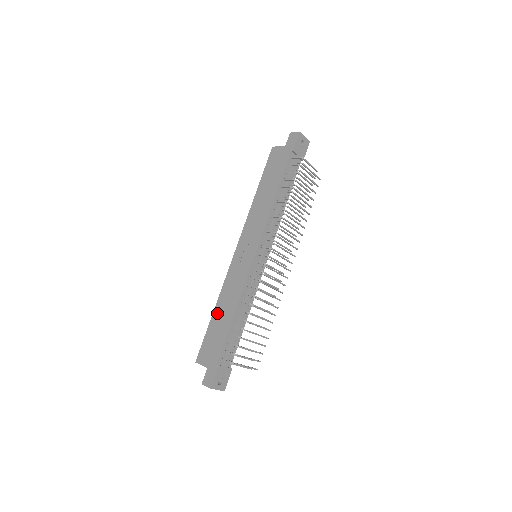
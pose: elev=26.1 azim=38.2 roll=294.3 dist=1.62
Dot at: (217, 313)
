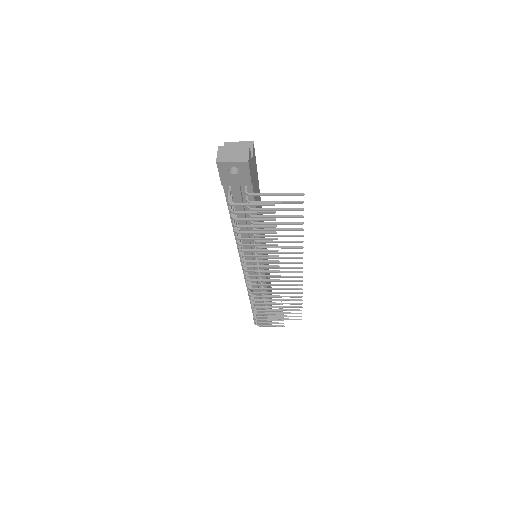
Dot at: occluded
